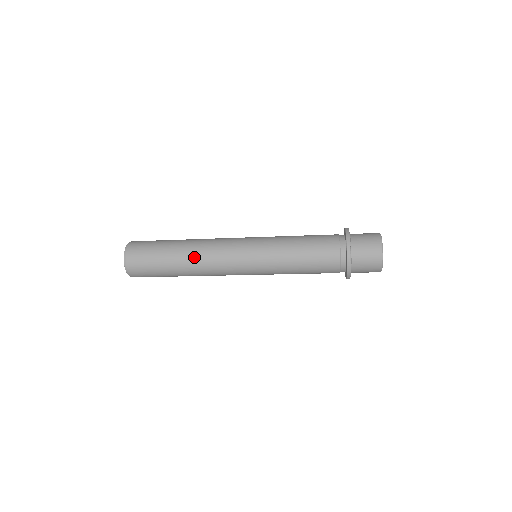
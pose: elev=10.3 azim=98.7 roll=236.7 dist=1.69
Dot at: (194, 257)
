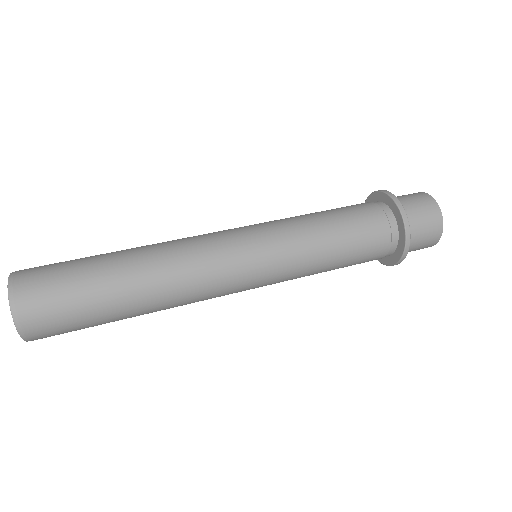
Dot at: (166, 302)
